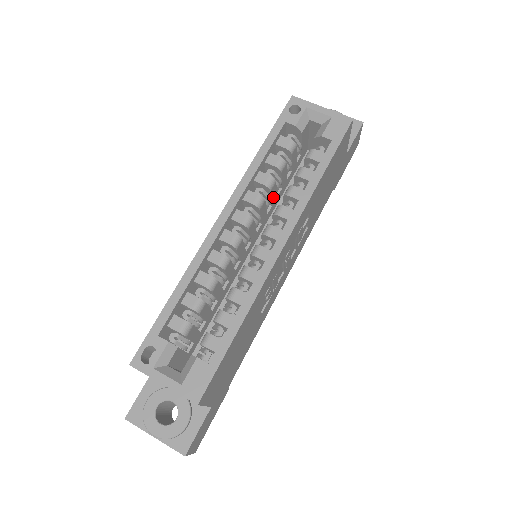
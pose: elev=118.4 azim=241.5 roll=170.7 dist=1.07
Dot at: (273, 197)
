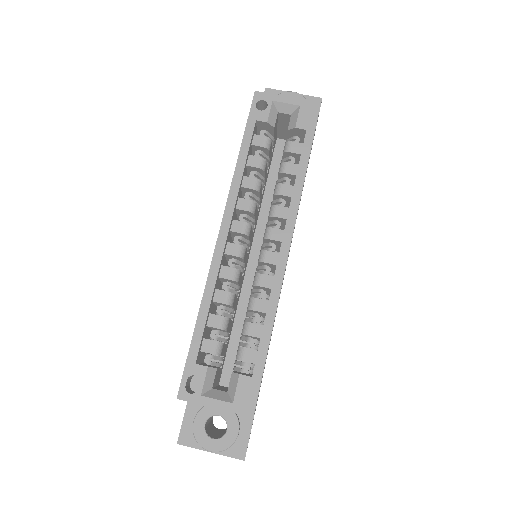
Dot at: (260, 196)
